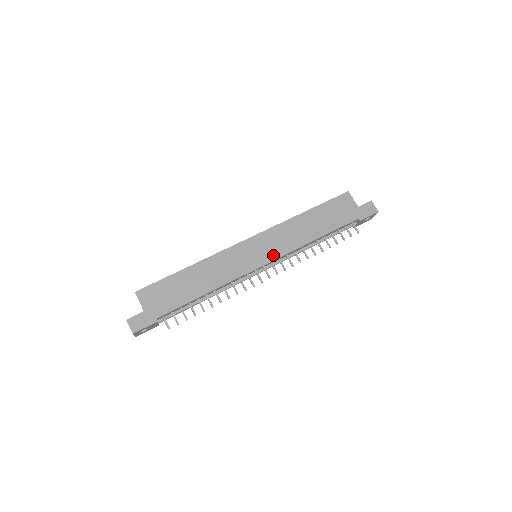
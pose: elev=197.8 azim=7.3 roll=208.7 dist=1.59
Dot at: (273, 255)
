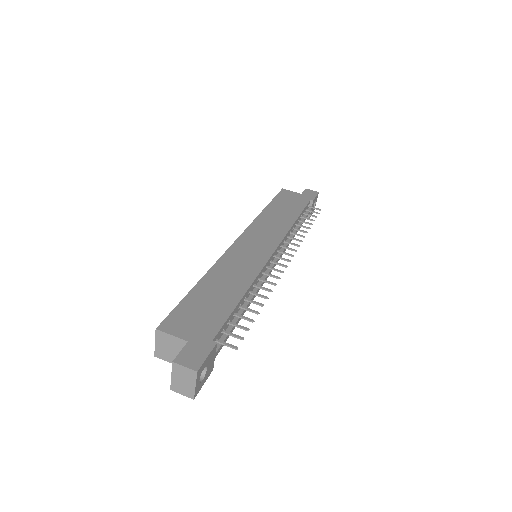
Dot at: (274, 241)
